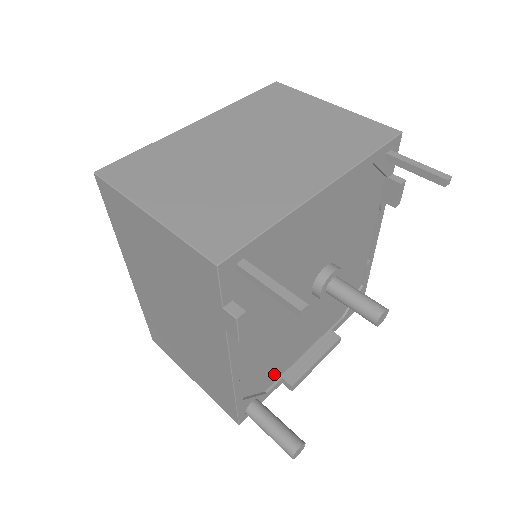
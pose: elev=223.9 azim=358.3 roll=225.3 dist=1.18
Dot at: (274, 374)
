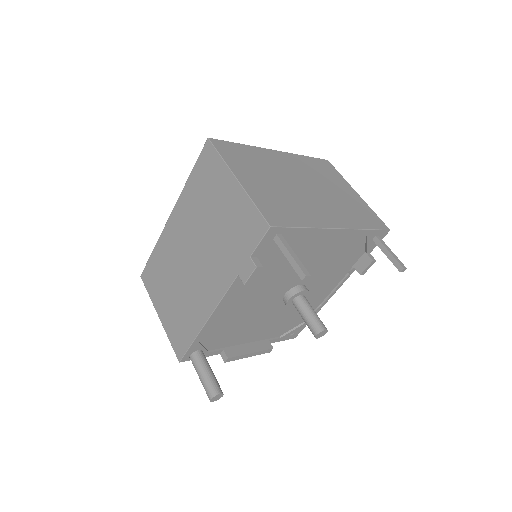
Dot at: (222, 342)
